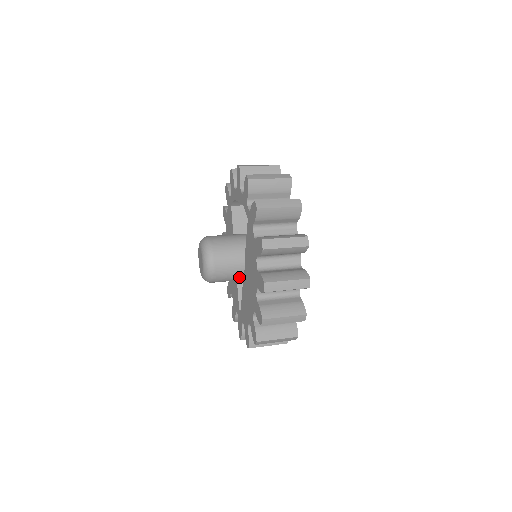
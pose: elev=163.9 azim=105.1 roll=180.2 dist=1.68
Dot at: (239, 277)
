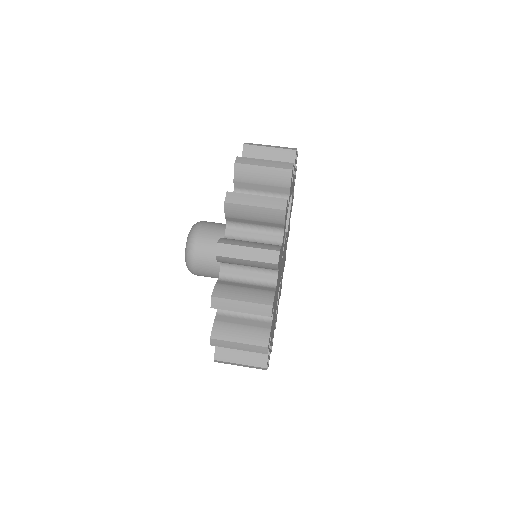
Dot at: occluded
